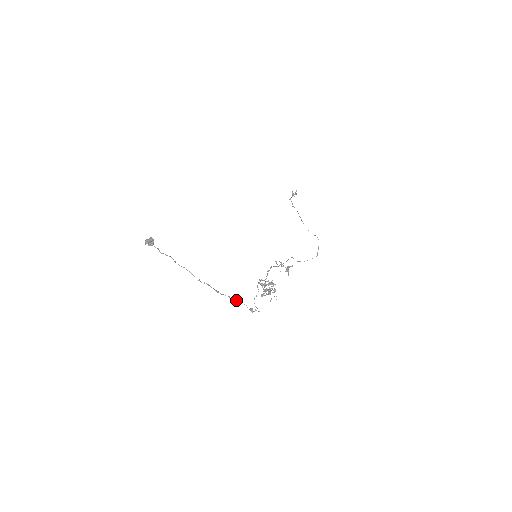
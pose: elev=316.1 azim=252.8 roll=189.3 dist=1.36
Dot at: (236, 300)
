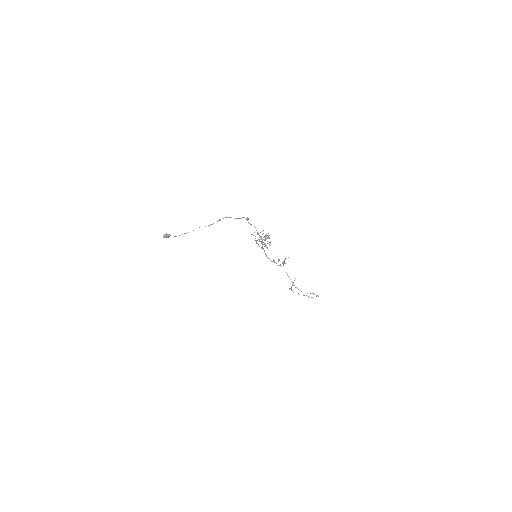
Dot at: (235, 218)
